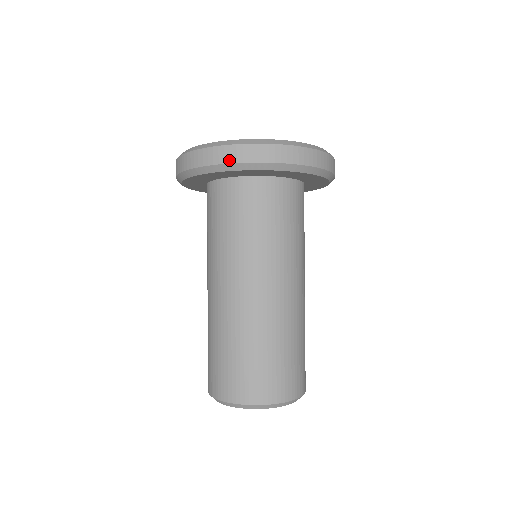
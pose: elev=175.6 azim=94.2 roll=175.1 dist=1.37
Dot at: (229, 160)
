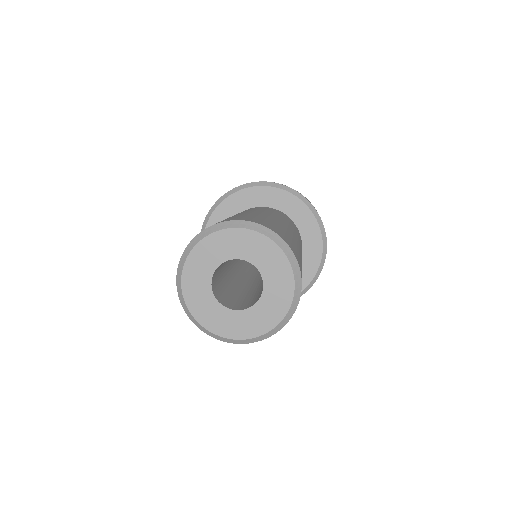
Dot at: (229, 191)
